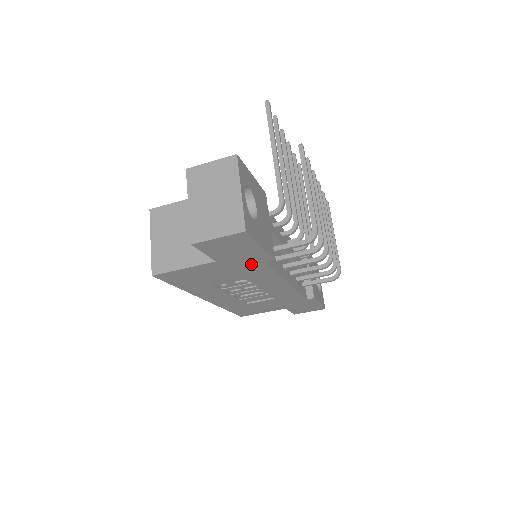
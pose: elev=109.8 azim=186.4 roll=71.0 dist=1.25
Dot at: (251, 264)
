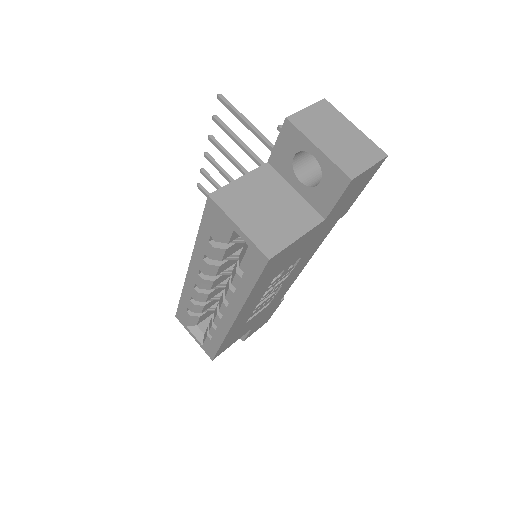
Dot at: (330, 225)
